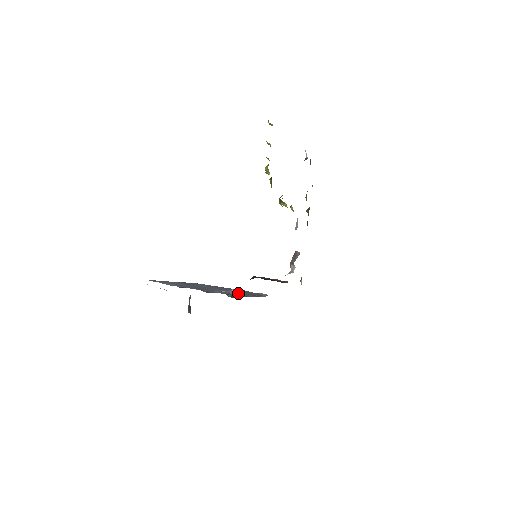
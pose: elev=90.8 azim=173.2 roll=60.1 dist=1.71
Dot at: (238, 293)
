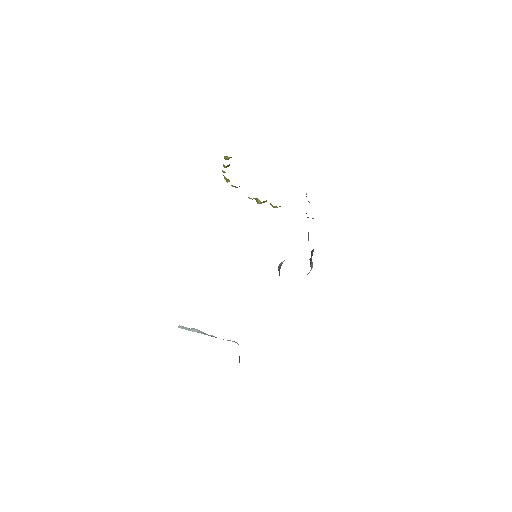
Dot at: occluded
